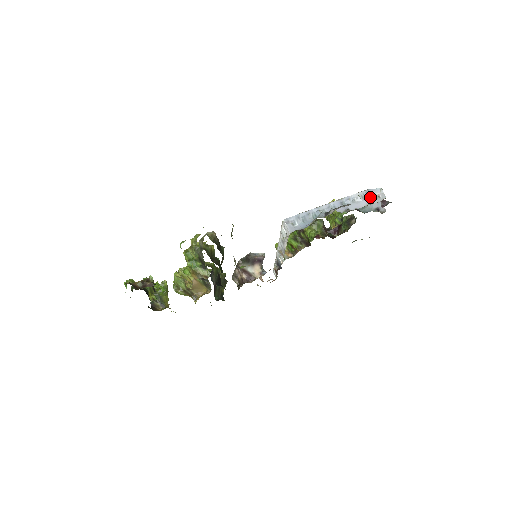
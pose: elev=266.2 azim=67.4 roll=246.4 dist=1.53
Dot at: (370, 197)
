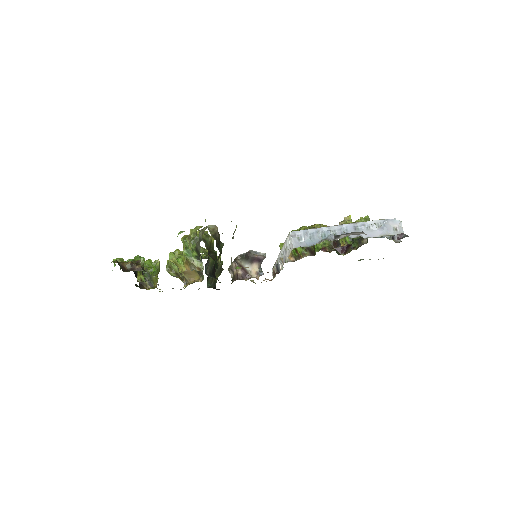
Dot at: (387, 228)
